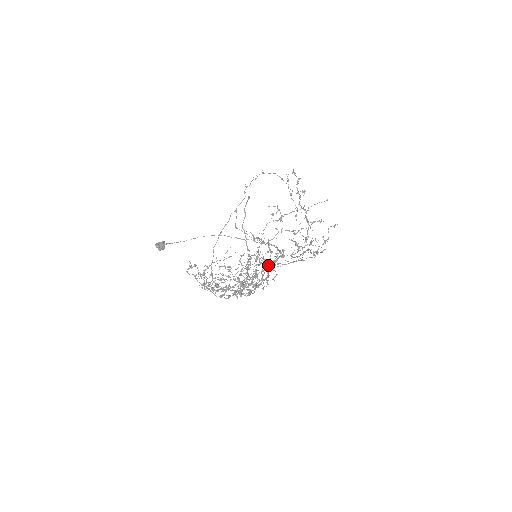
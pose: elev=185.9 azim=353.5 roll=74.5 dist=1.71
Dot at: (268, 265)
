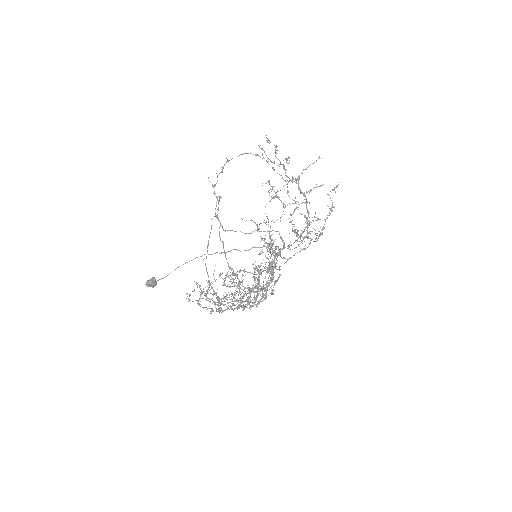
Dot at: occluded
